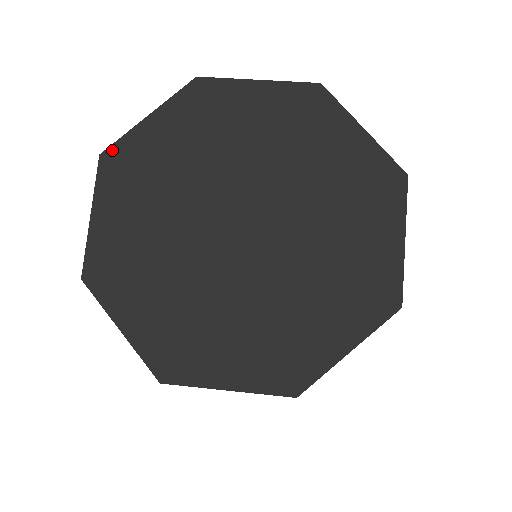
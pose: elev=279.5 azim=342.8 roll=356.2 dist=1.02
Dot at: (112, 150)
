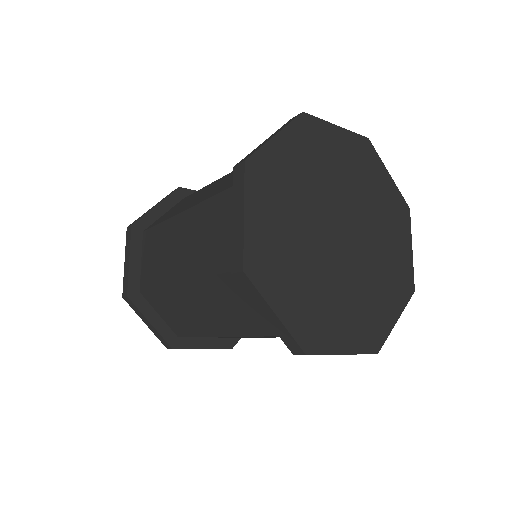
Dot at: (311, 118)
